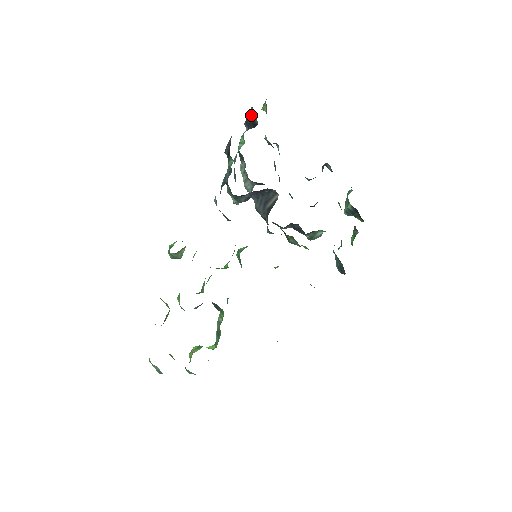
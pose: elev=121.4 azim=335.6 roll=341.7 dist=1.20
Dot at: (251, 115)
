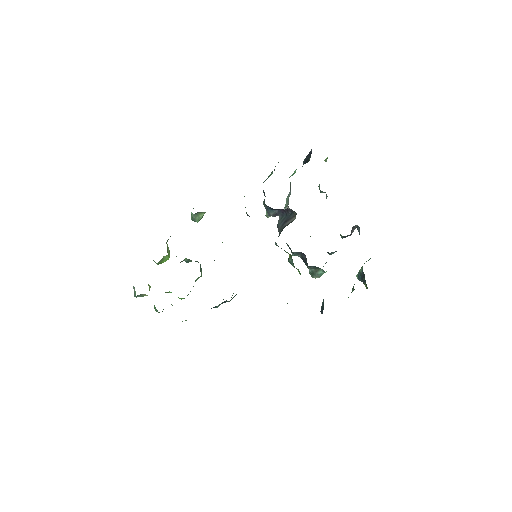
Dot at: (309, 155)
